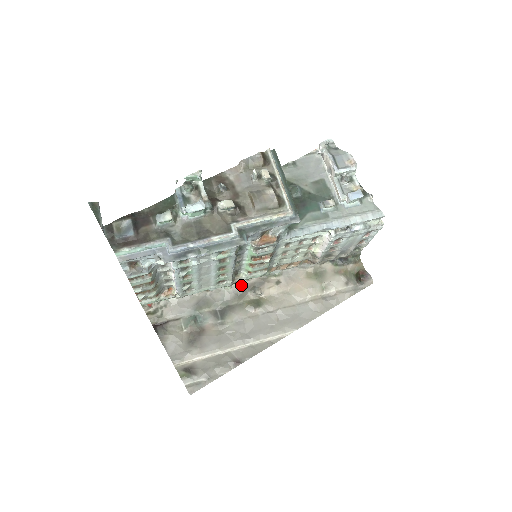
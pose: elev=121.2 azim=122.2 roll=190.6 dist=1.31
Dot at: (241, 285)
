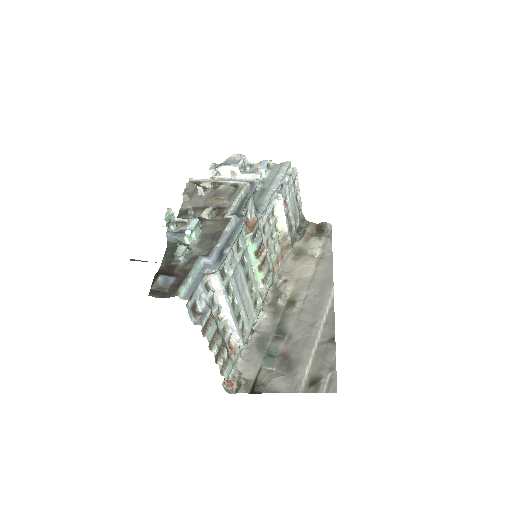
Dot at: (267, 306)
